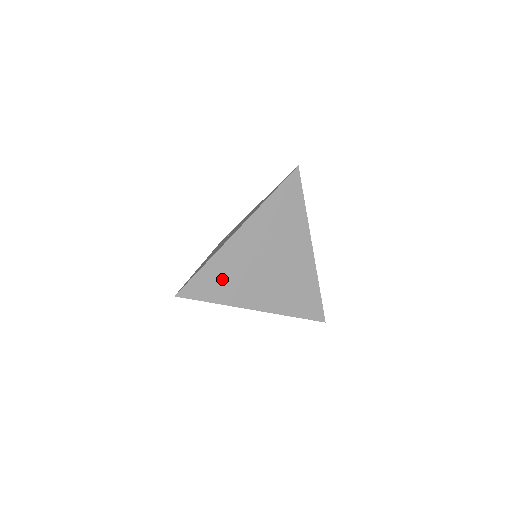
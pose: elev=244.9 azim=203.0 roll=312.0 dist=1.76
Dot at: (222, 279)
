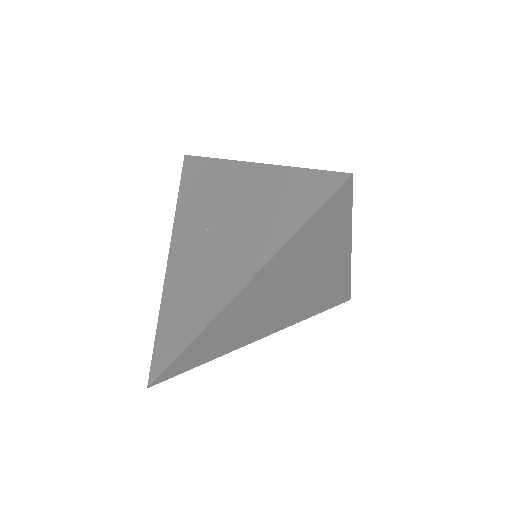
Dot at: (214, 343)
